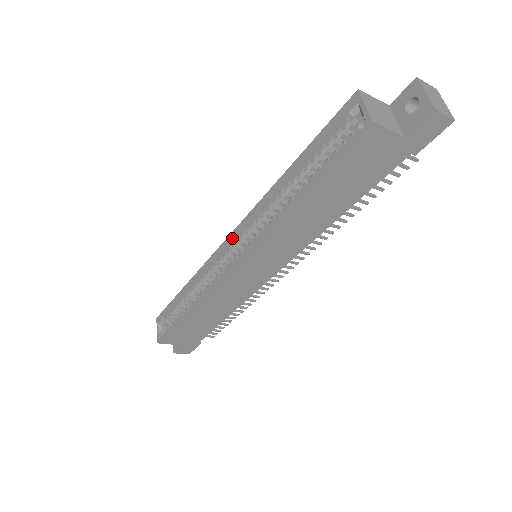
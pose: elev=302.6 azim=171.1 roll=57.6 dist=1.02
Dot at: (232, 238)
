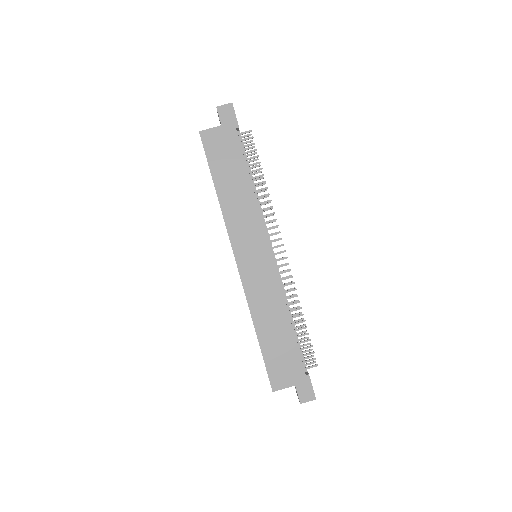
Dot at: occluded
